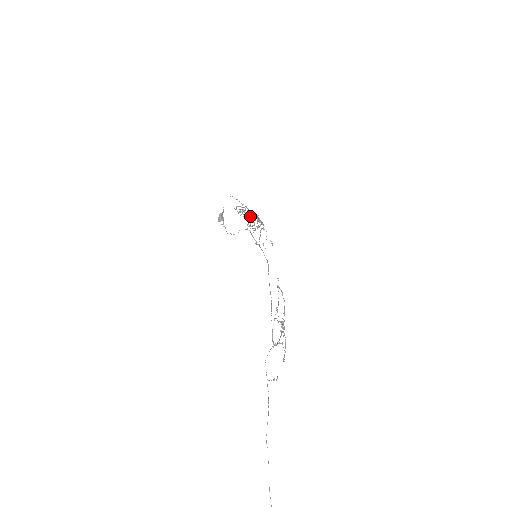
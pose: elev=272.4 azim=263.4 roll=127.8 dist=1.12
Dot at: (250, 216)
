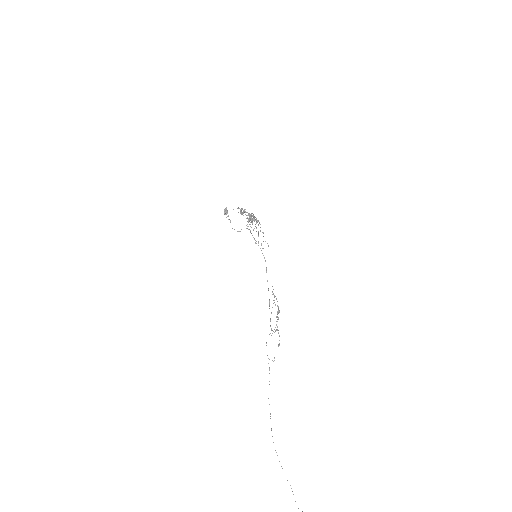
Dot at: (249, 218)
